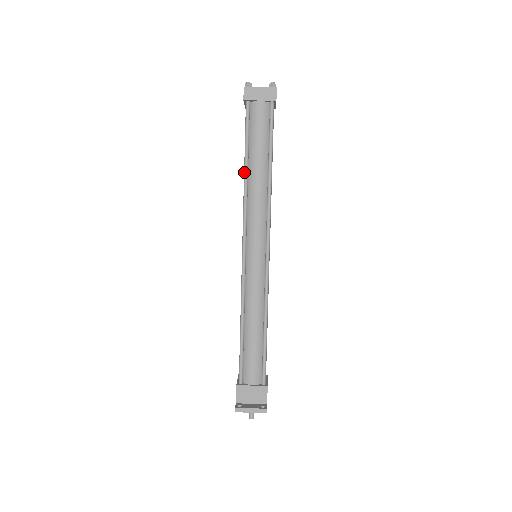
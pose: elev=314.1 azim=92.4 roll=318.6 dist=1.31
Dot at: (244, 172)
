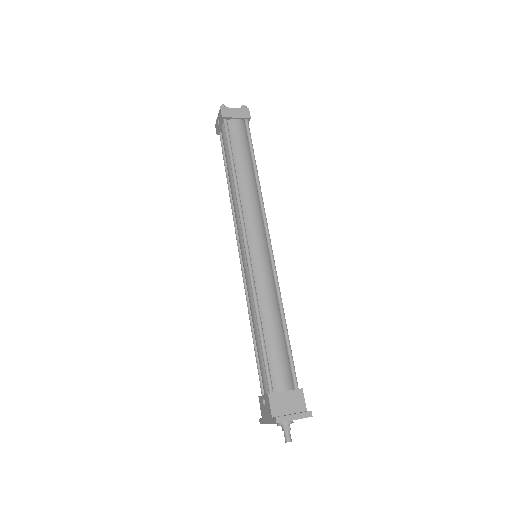
Dot at: (233, 175)
